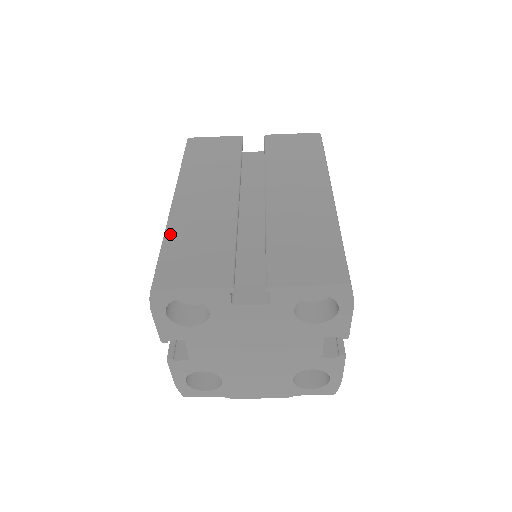
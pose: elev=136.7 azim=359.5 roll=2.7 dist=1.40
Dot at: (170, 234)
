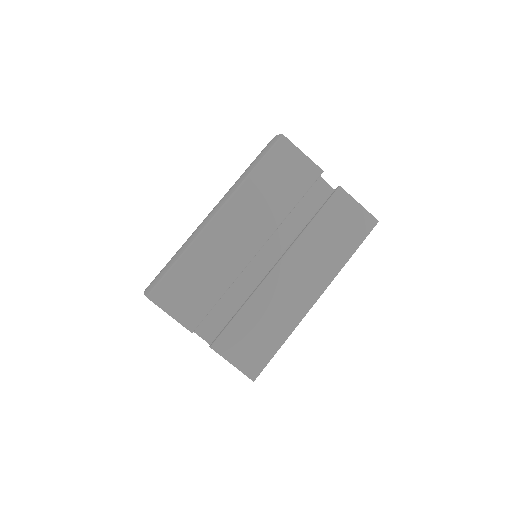
Dot at: (189, 254)
